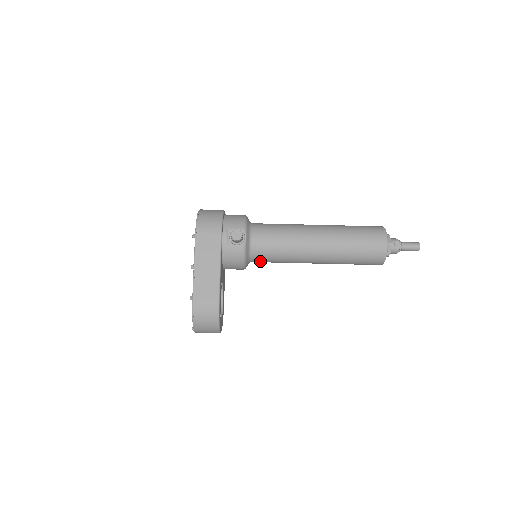
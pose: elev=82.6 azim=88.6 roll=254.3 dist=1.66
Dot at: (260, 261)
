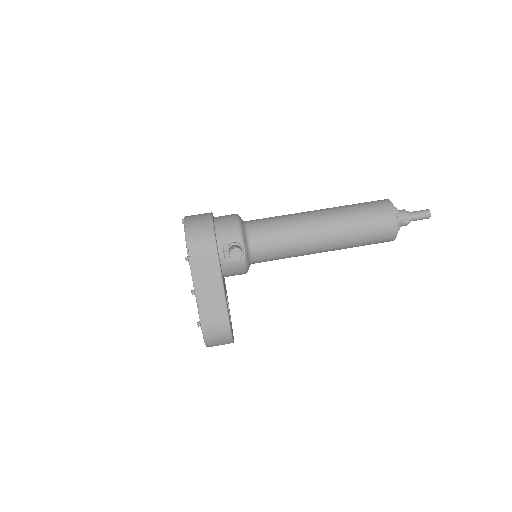
Dot at: occluded
